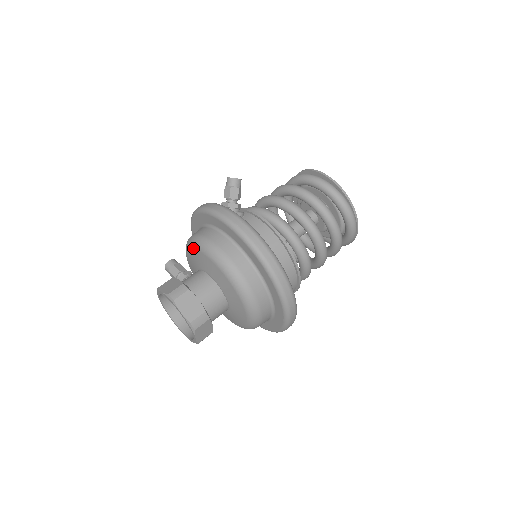
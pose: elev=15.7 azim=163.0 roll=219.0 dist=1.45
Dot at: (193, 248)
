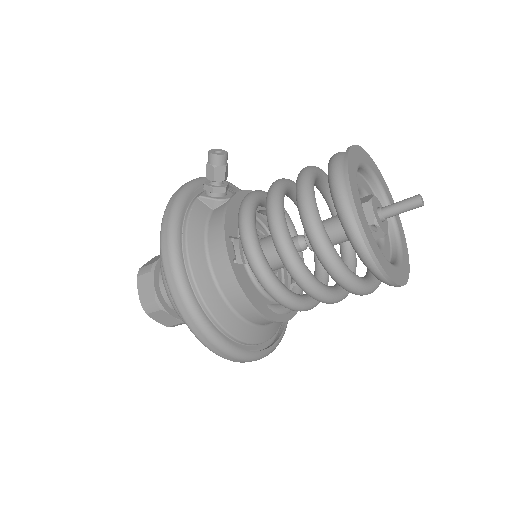
Dot at: occluded
